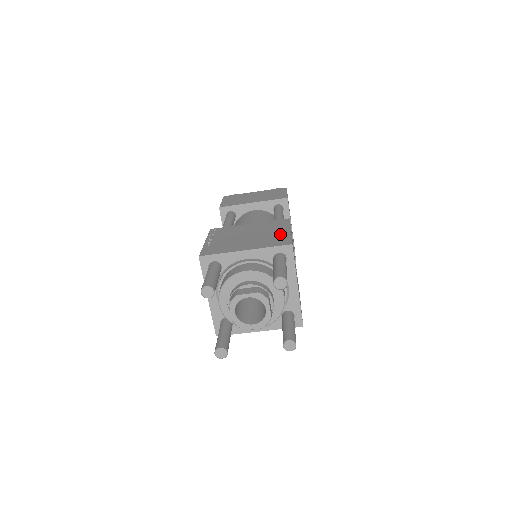
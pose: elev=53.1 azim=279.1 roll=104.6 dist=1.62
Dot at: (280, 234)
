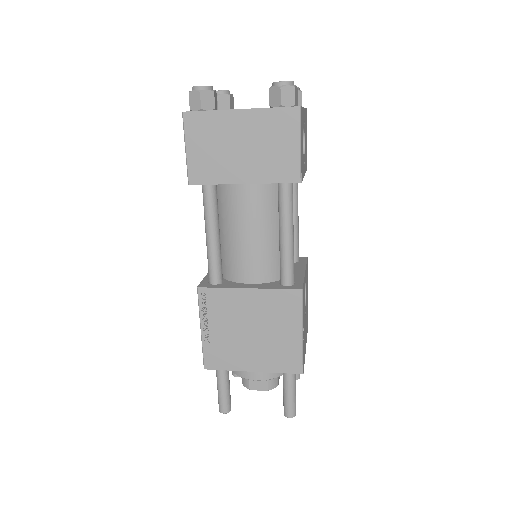
Dot at: (290, 342)
